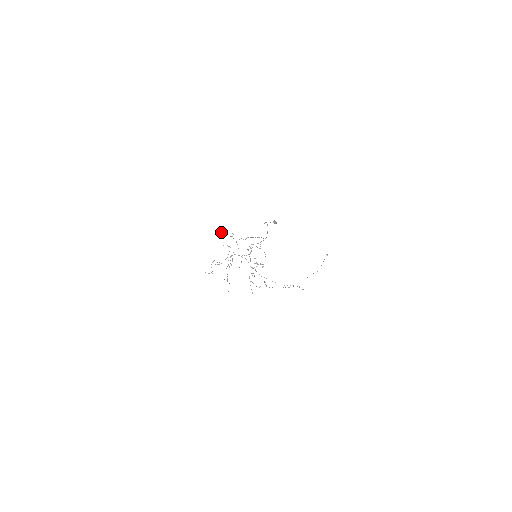
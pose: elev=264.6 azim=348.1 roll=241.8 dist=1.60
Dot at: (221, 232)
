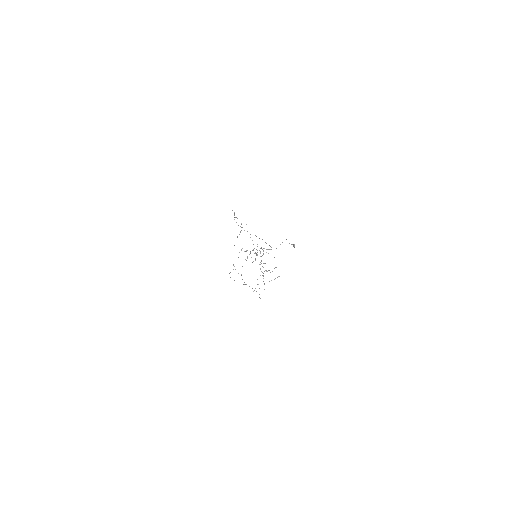
Dot at: occluded
